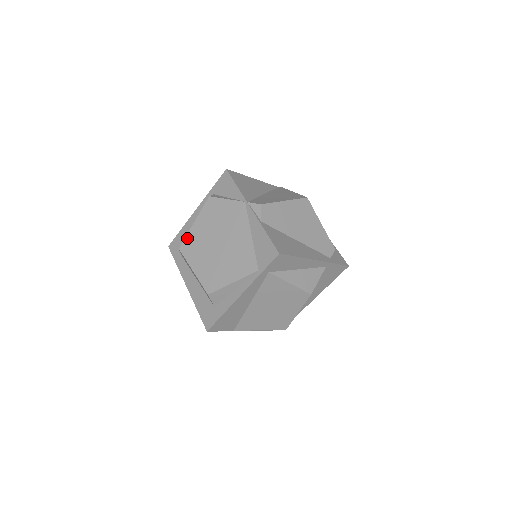
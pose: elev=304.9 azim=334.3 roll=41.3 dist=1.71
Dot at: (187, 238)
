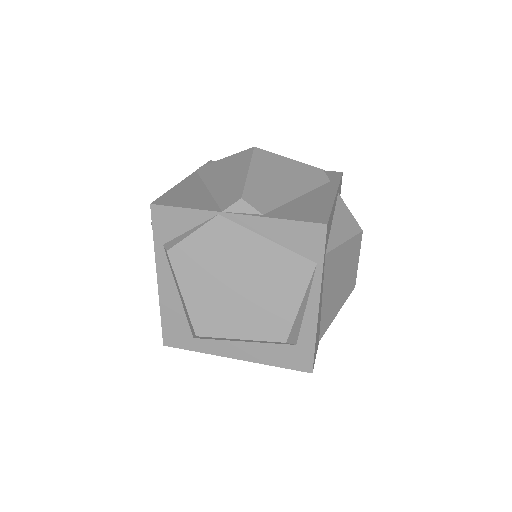
Dot at: (193, 317)
